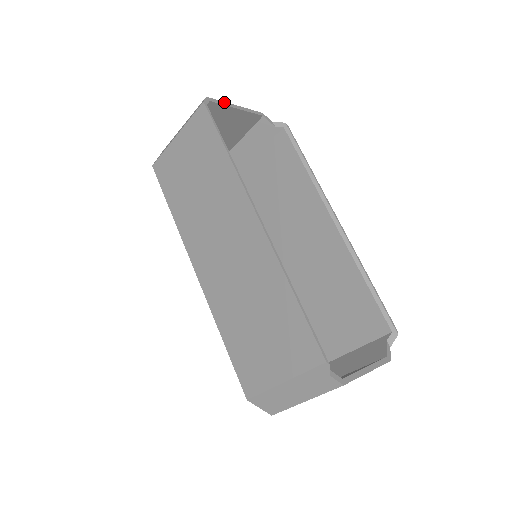
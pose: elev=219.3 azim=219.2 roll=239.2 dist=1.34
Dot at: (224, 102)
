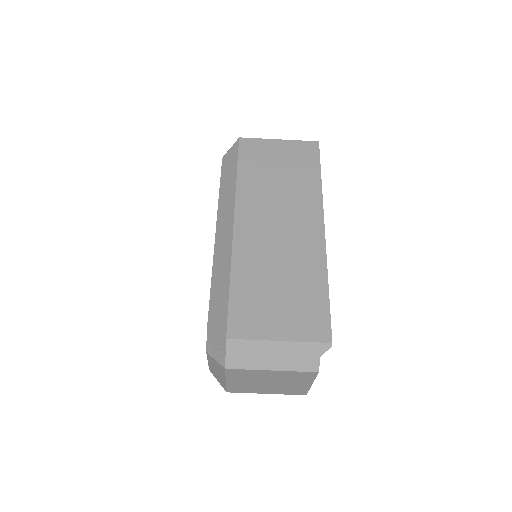
Dot at: occluded
